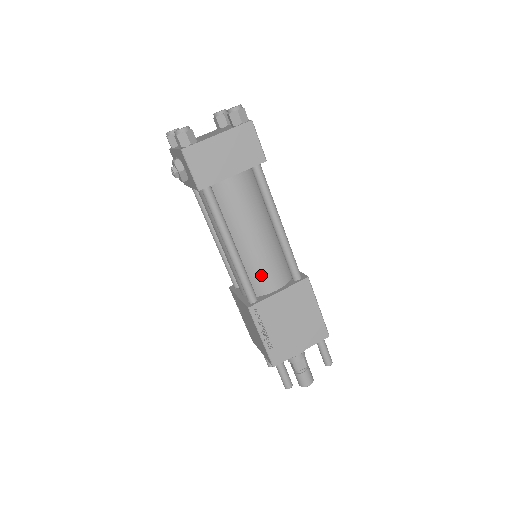
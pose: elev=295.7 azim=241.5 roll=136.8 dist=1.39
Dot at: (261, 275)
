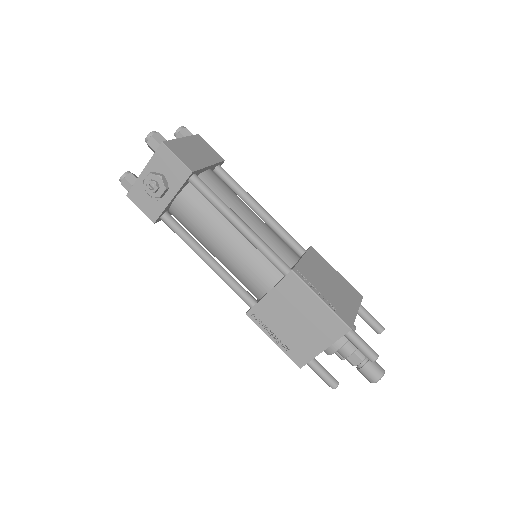
Dot at: (278, 248)
